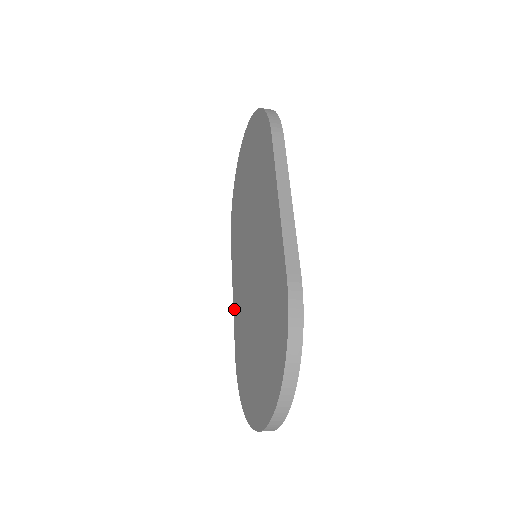
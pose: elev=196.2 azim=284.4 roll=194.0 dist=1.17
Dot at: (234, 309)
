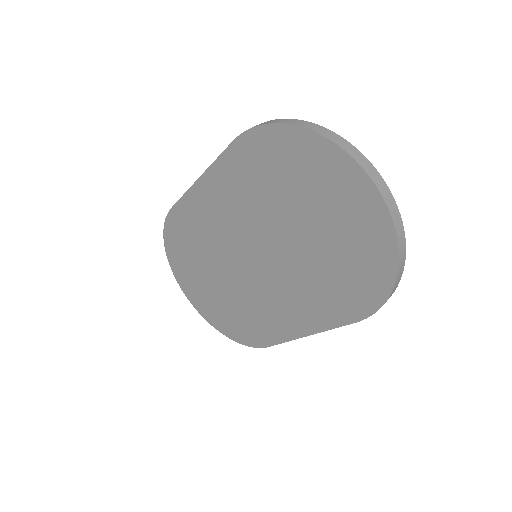
Dot at: (193, 193)
